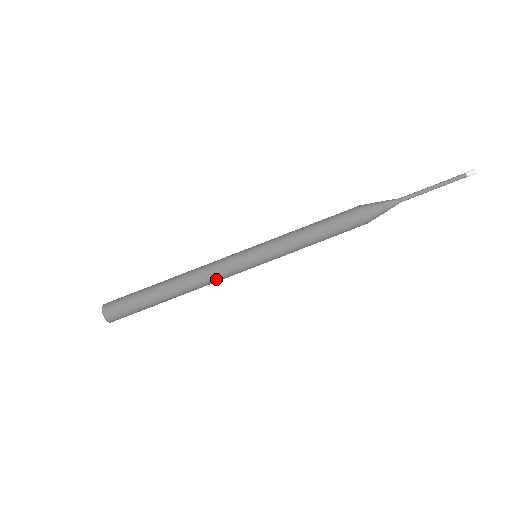
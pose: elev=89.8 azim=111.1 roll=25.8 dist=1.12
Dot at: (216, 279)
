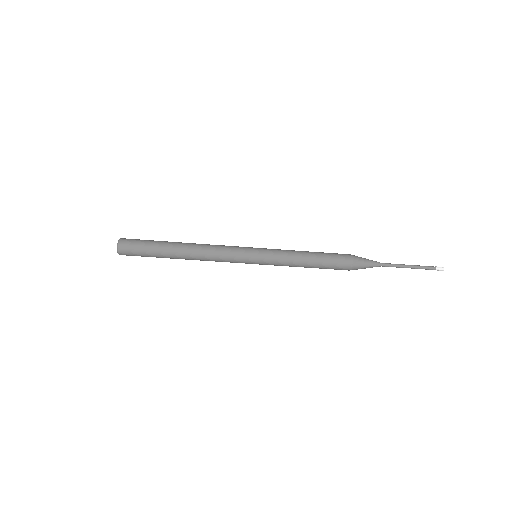
Dot at: occluded
